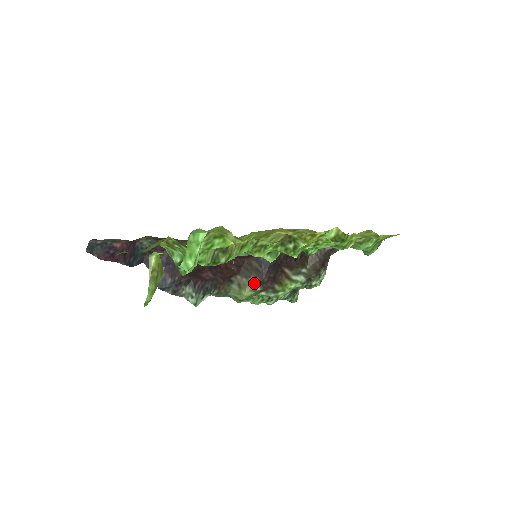
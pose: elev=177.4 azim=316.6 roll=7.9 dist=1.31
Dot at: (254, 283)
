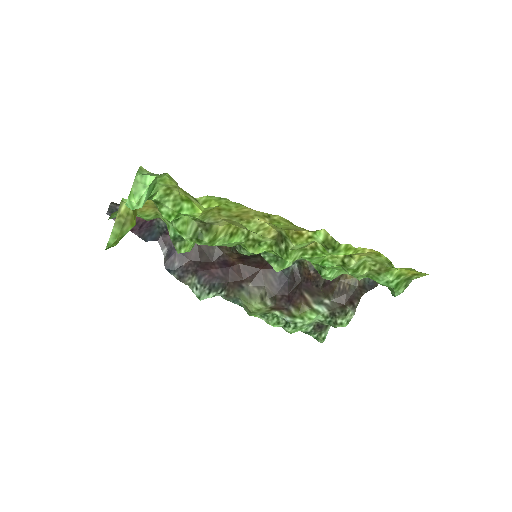
Dot at: (265, 296)
